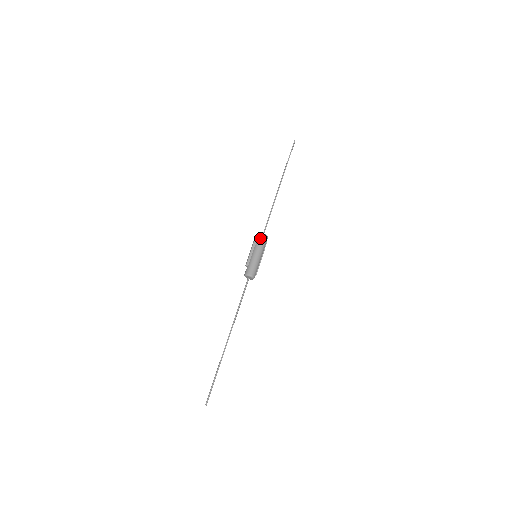
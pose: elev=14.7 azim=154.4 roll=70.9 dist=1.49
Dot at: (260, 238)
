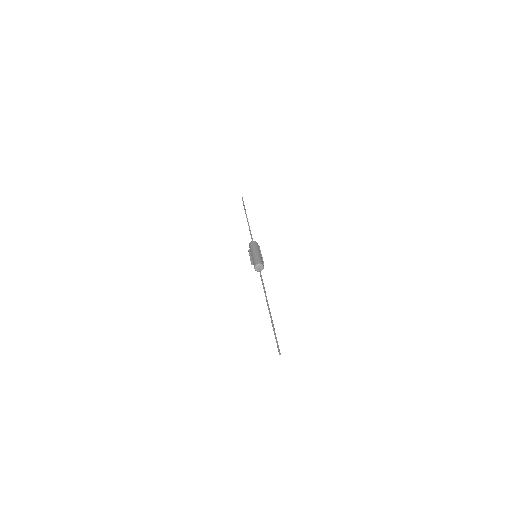
Dot at: (250, 245)
